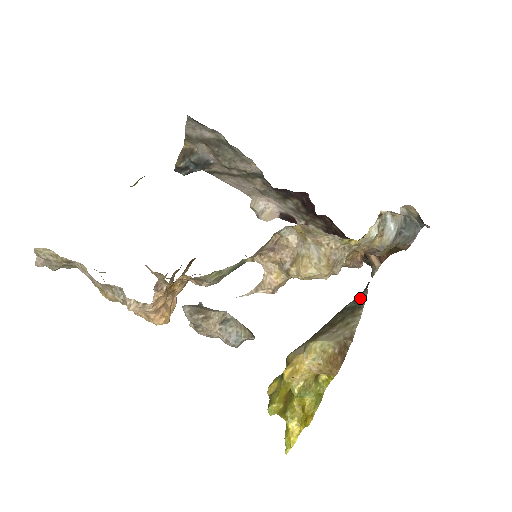
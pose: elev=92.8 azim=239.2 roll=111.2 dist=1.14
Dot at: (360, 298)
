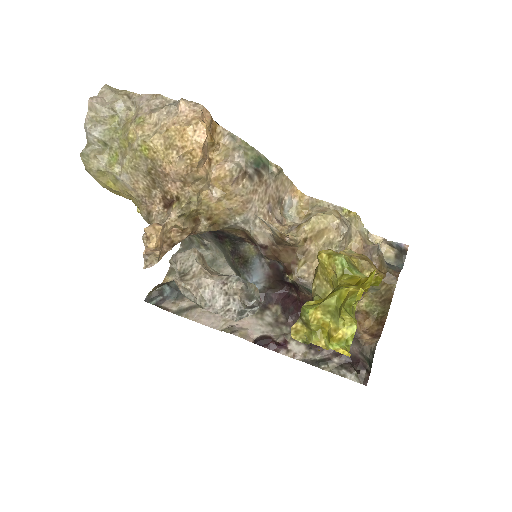
Dot at: occluded
